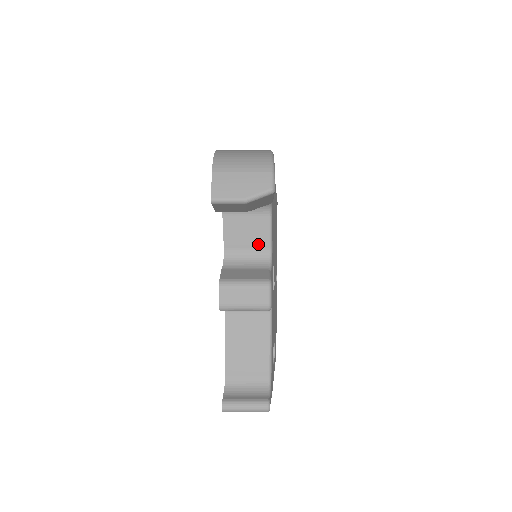
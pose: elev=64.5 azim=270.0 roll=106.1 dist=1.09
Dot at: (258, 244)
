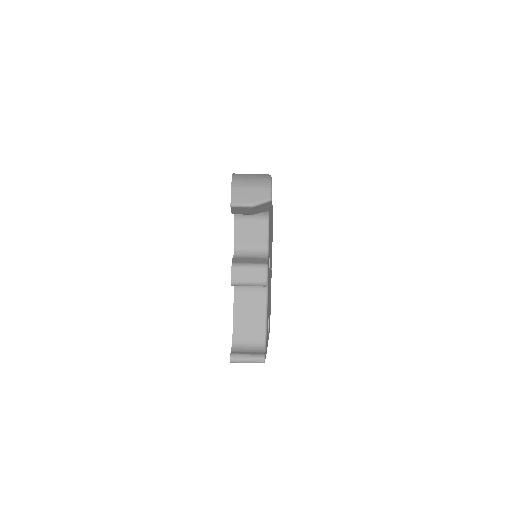
Dot at: (259, 241)
